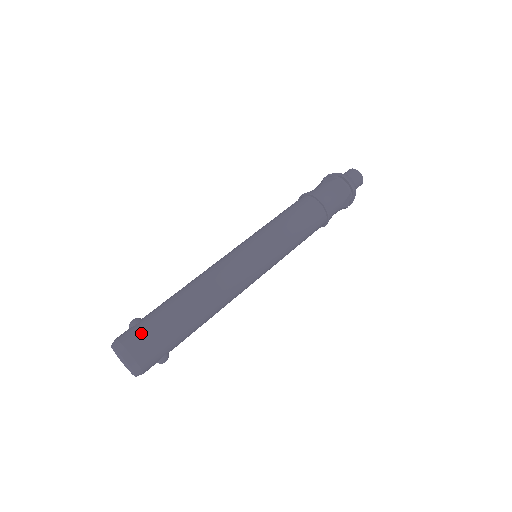
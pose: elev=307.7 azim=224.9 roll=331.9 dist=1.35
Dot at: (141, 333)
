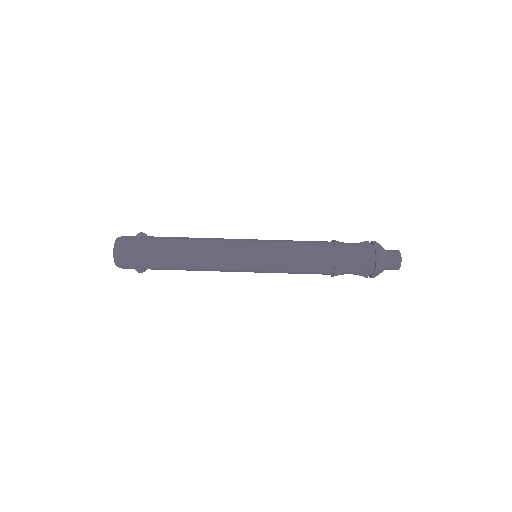
Dot at: (134, 244)
